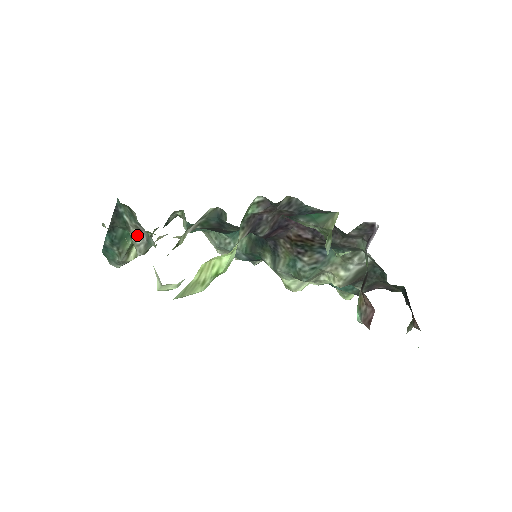
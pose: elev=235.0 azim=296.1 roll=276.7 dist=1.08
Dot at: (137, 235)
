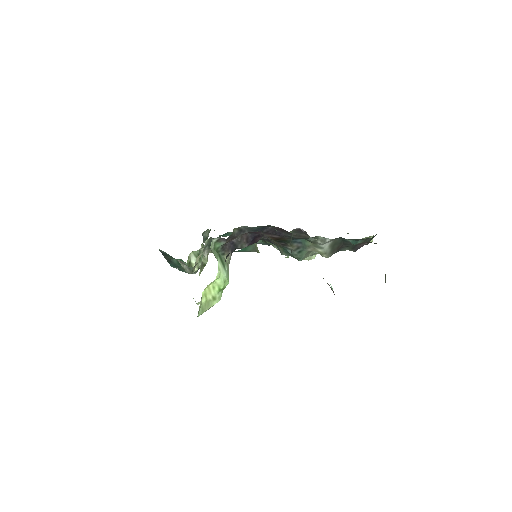
Dot at: (182, 263)
